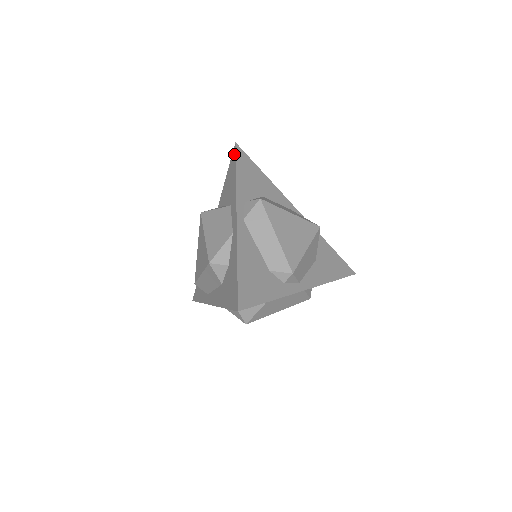
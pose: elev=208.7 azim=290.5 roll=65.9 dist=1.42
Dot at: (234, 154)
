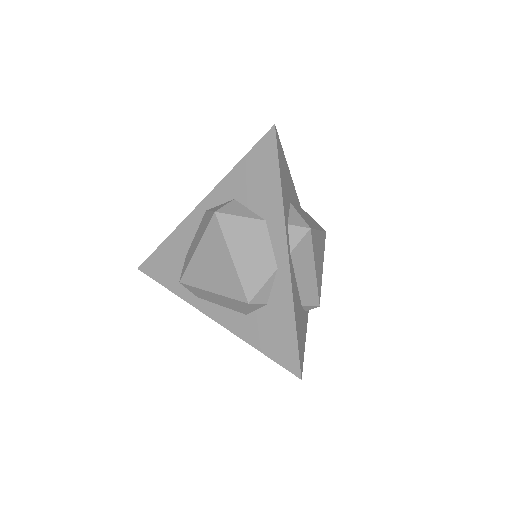
Dot at: (272, 143)
